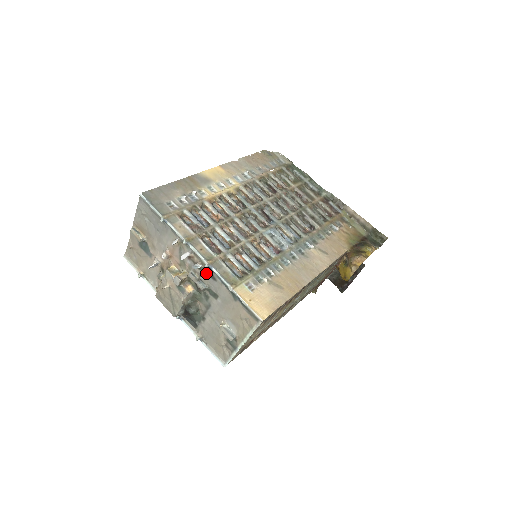
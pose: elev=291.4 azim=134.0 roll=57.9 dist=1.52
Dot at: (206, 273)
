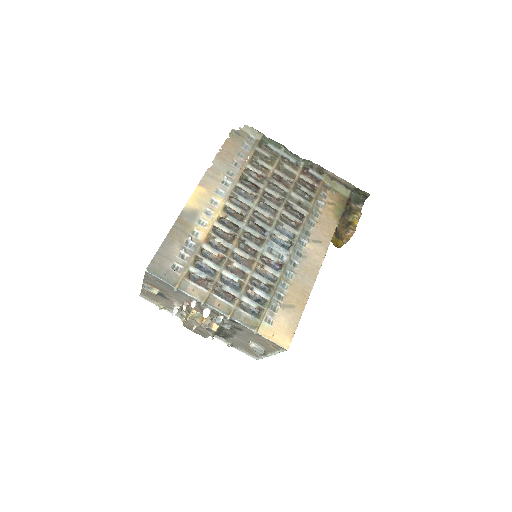
Dot at: (228, 320)
